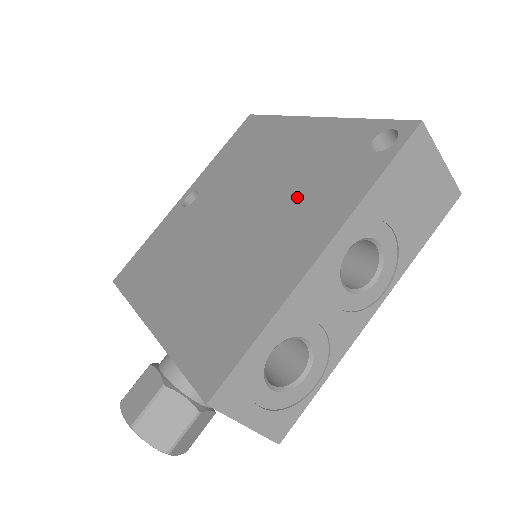
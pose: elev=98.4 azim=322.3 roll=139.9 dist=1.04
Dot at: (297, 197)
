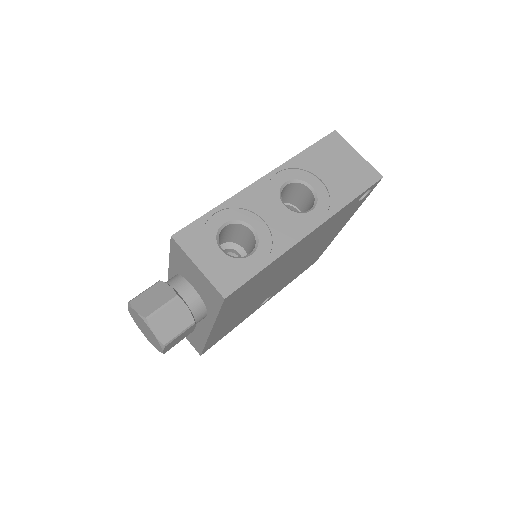
Dot at: occluded
